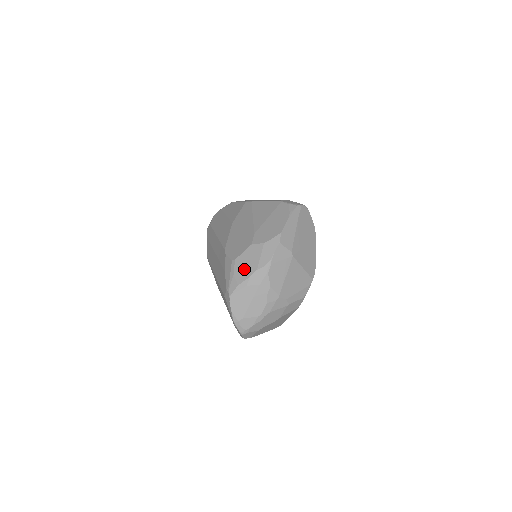
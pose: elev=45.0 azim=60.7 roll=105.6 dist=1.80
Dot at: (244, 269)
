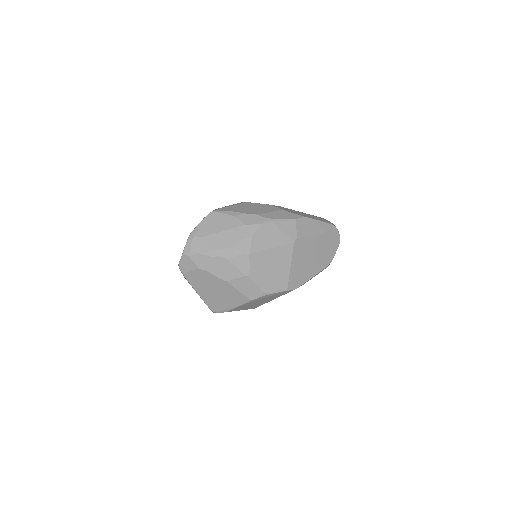
Dot at: (246, 208)
